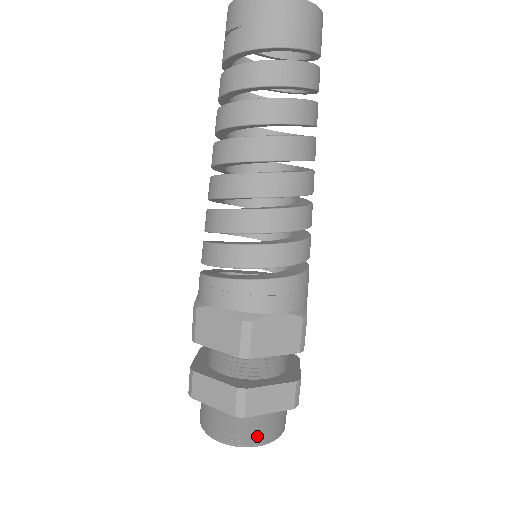
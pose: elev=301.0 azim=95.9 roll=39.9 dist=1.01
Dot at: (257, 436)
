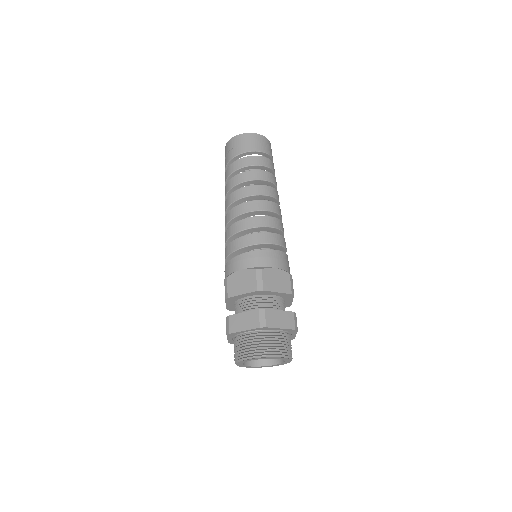
Dot at: (276, 349)
